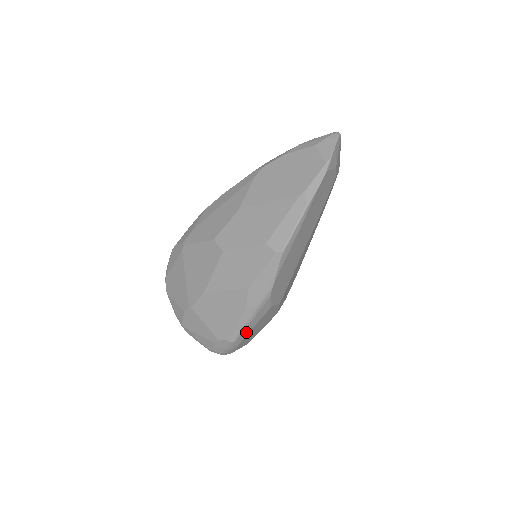
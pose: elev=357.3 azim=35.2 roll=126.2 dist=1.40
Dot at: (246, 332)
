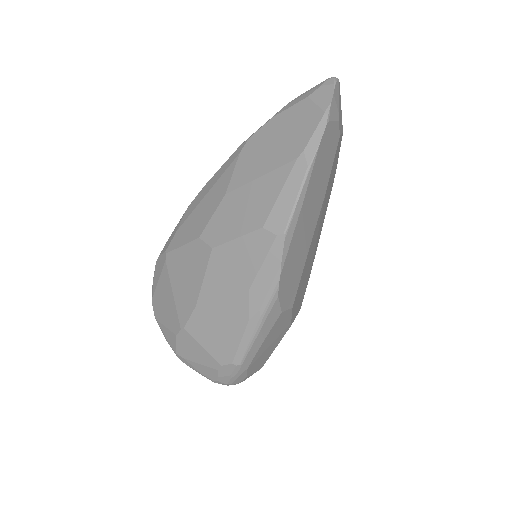
Dot at: (254, 350)
